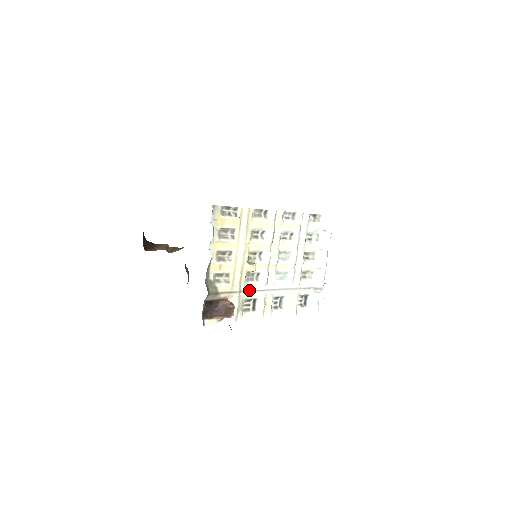
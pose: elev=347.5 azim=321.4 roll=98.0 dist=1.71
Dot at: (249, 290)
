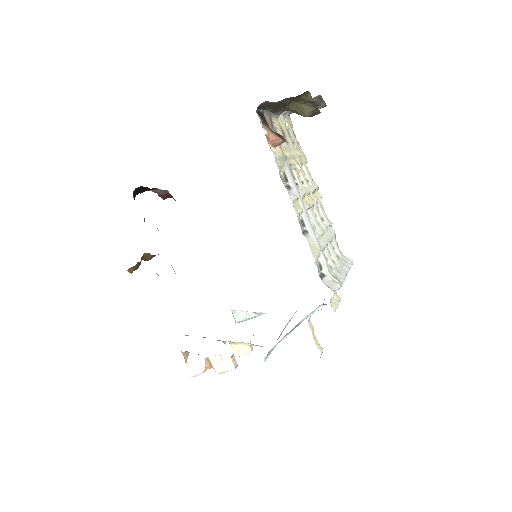
Dot at: (290, 172)
